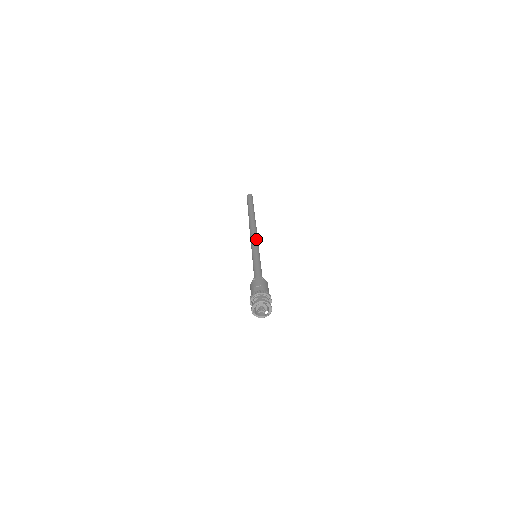
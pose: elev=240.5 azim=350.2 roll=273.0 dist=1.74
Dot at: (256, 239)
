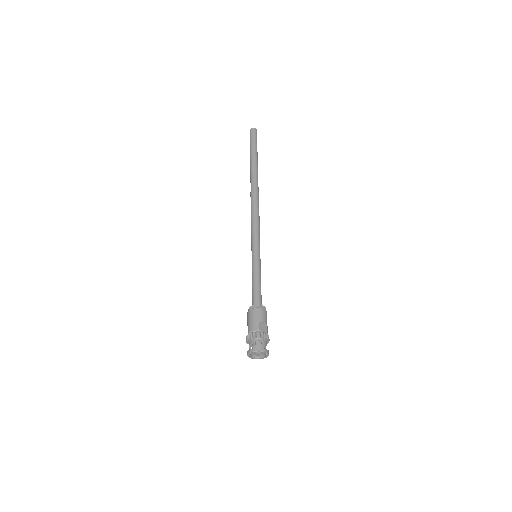
Dot at: occluded
